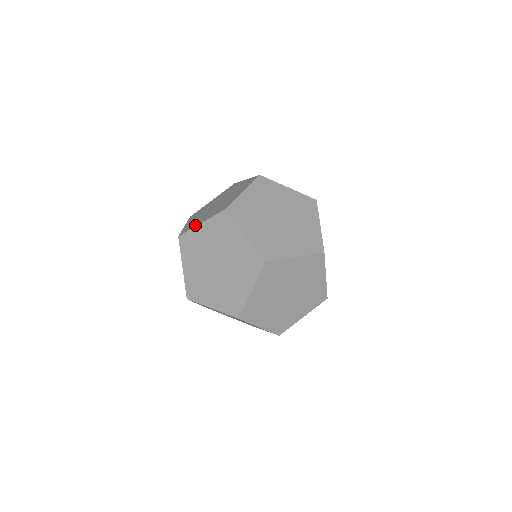
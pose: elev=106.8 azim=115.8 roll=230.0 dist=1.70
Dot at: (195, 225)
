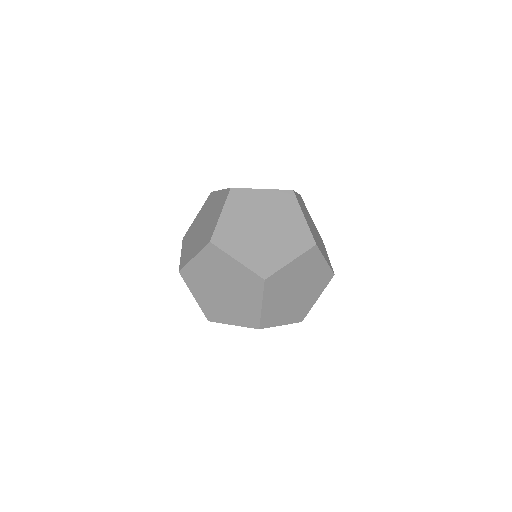
Dot at: (224, 321)
